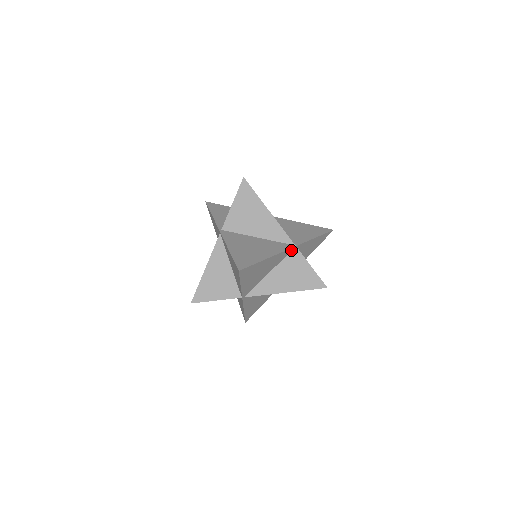
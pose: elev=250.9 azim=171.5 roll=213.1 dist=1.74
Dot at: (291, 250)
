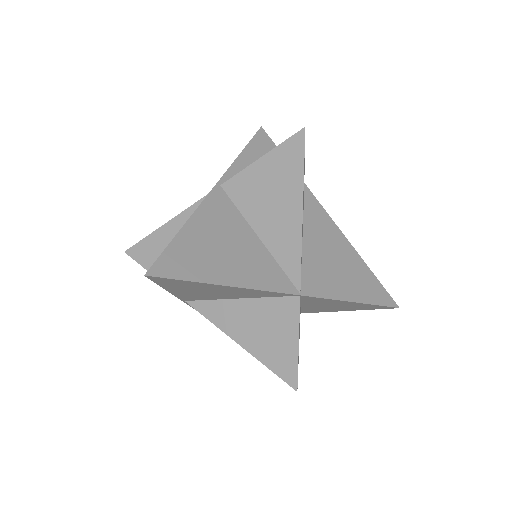
Dot at: (289, 295)
